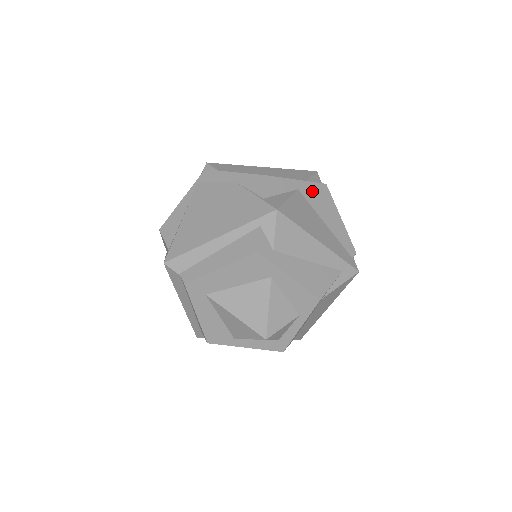
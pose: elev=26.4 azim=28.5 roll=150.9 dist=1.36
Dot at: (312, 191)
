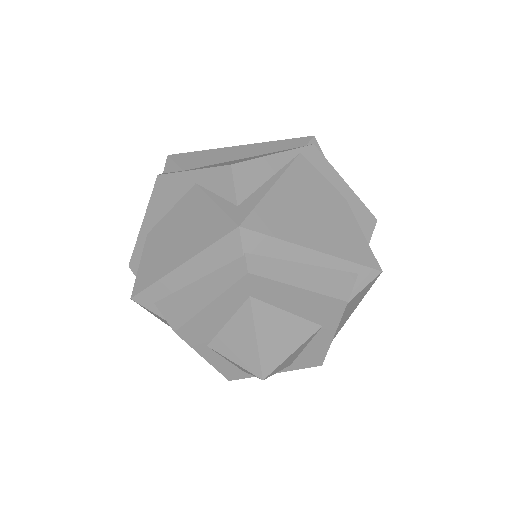
Dot at: occluded
